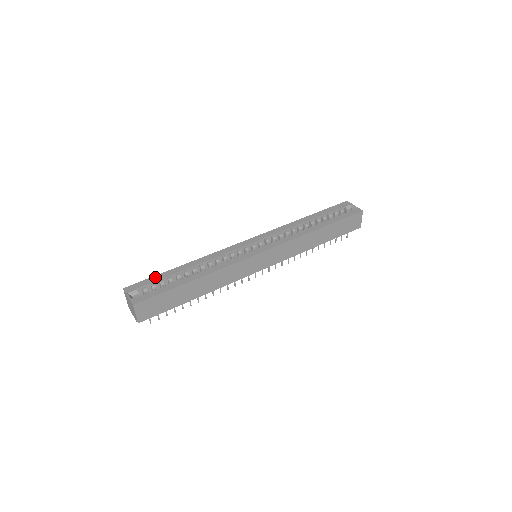
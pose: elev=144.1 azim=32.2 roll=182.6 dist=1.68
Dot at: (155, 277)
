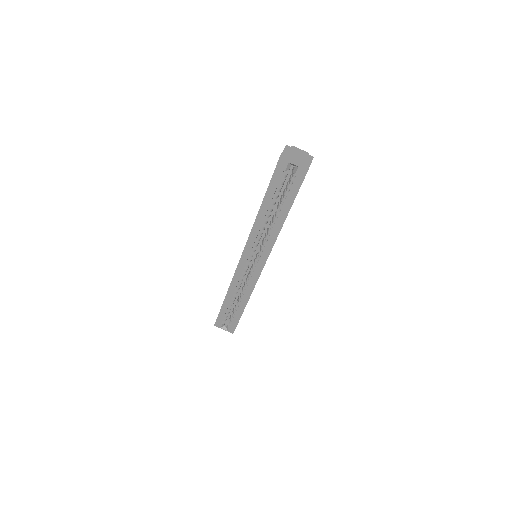
Dot at: (221, 313)
